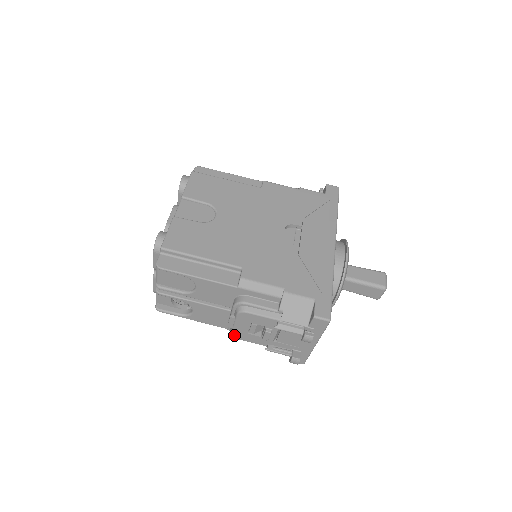
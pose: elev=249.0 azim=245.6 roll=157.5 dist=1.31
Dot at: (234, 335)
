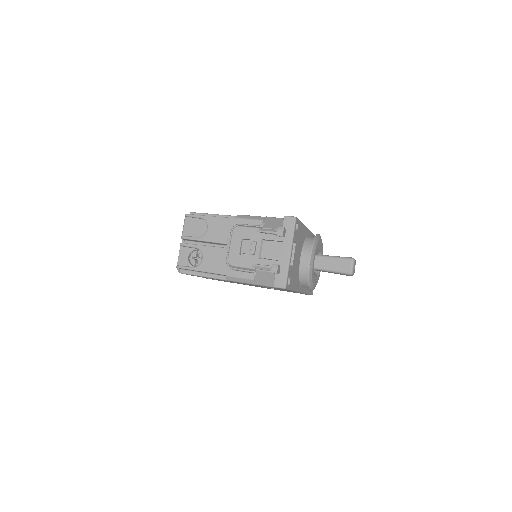
Dot at: (230, 260)
